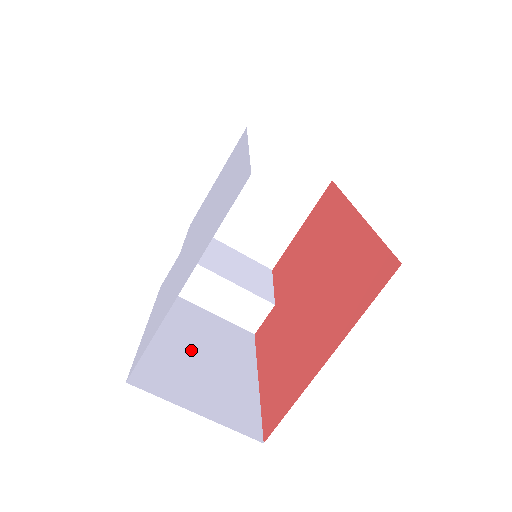
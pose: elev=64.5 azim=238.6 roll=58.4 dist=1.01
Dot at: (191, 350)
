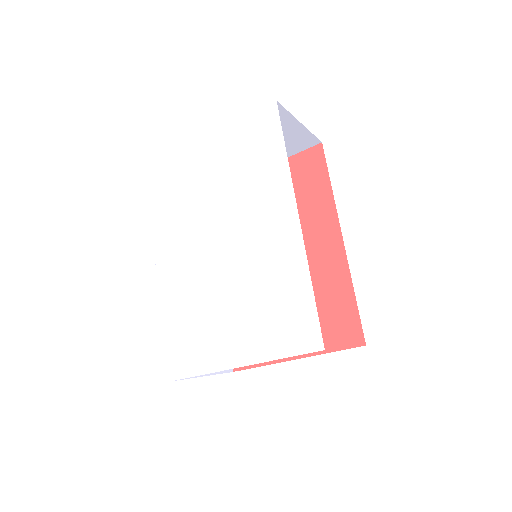
Dot at: occluded
